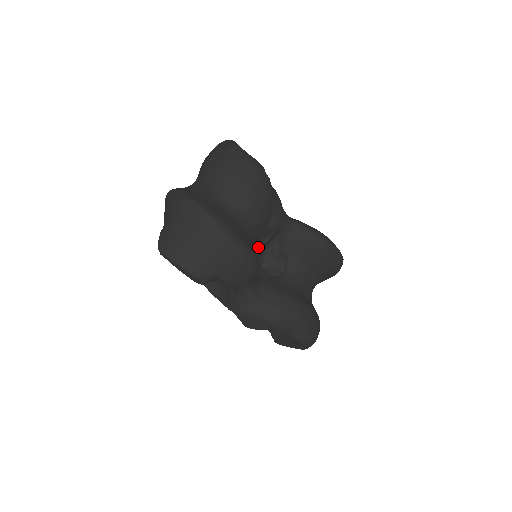
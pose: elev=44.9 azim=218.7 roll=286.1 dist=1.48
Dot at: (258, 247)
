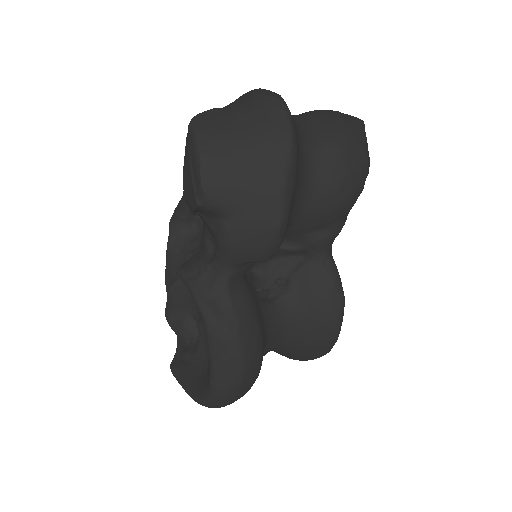
Dot at: occluded
